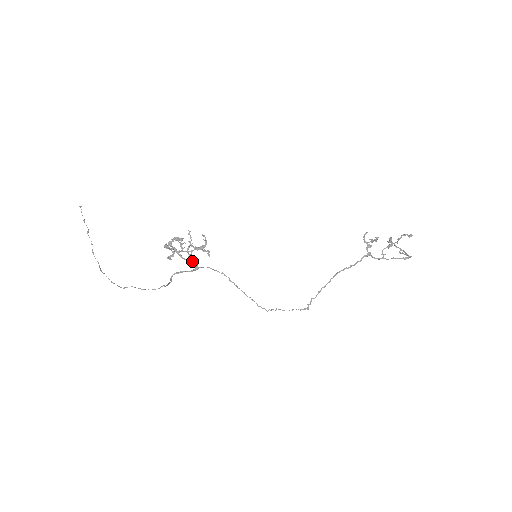
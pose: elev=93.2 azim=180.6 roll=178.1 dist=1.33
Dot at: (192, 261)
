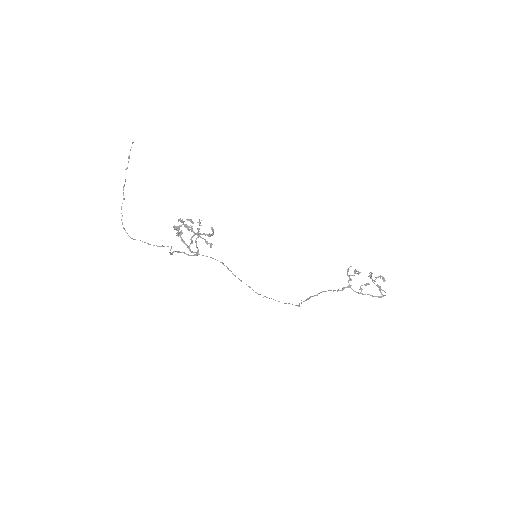
Dot at: occluded
